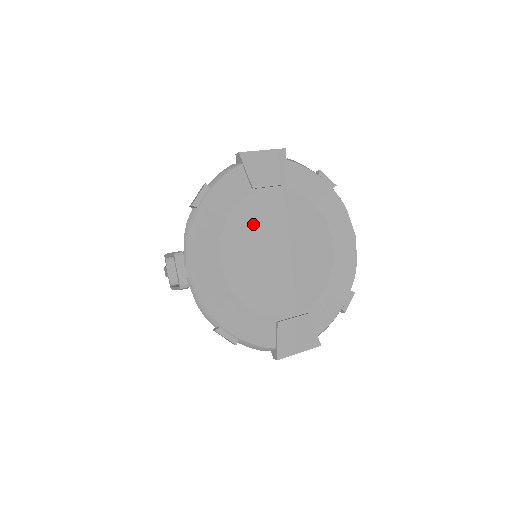
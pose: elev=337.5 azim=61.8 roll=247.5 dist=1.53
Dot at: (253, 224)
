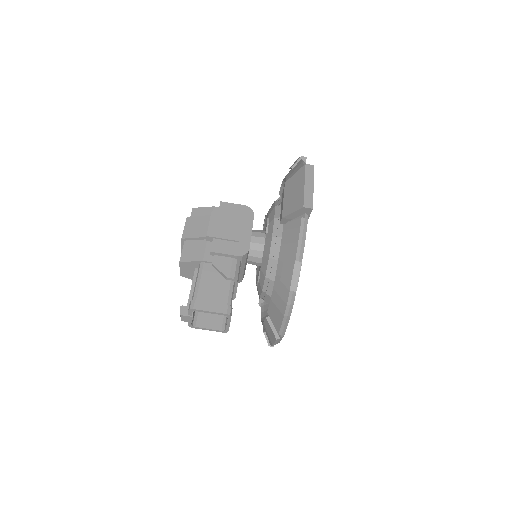
Dot at: occluded
